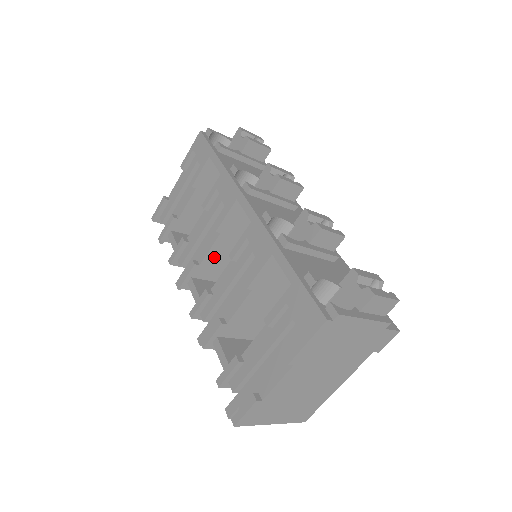
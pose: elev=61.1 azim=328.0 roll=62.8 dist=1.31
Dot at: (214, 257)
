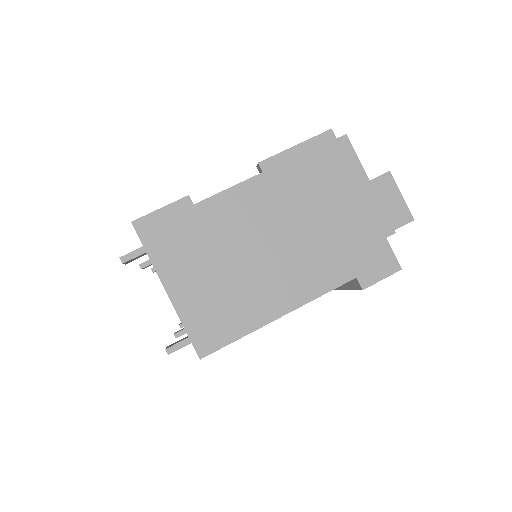
Dot at: occluded
